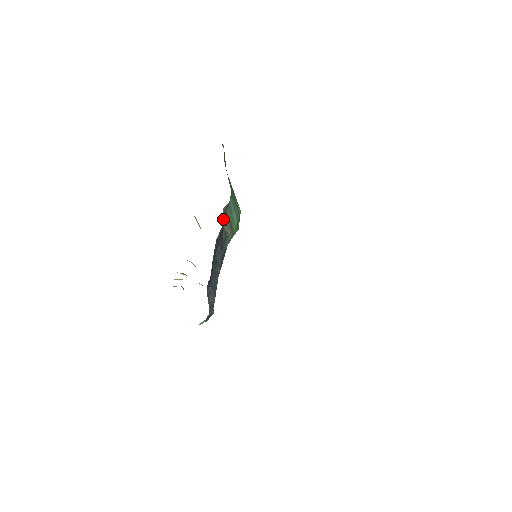
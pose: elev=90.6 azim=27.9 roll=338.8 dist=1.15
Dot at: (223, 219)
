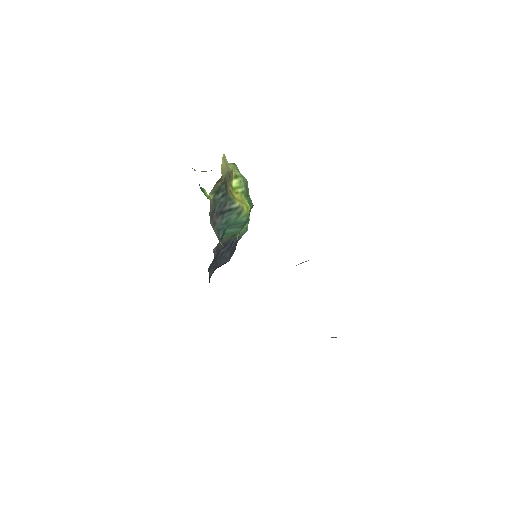
Dot at: (218, 246)
